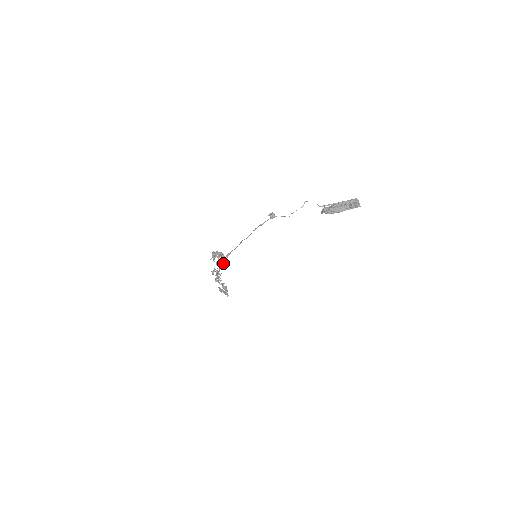
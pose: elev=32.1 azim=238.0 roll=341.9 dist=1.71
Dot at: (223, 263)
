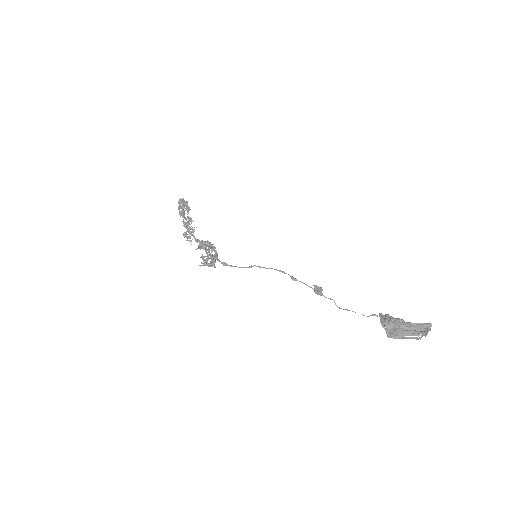
Dot at: (212, 265)
